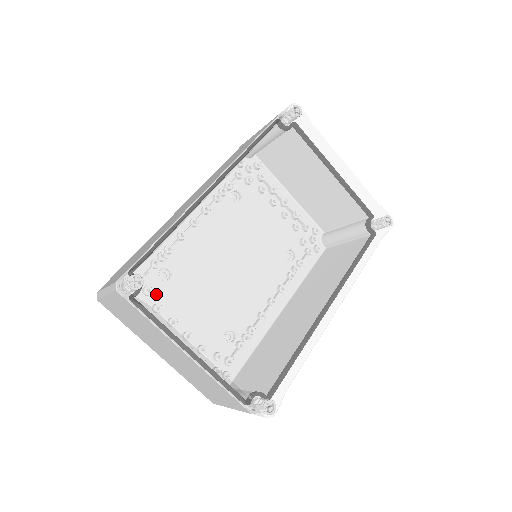
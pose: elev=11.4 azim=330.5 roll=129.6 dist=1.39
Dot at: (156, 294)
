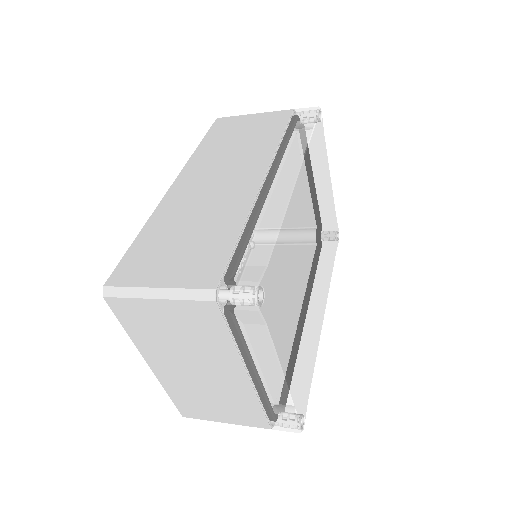
Dot at: (269, 310)
